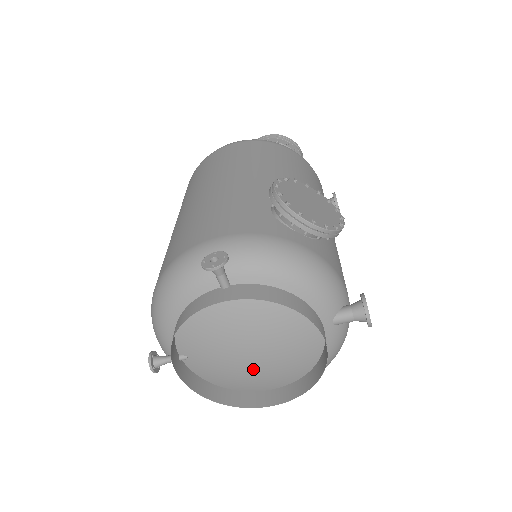
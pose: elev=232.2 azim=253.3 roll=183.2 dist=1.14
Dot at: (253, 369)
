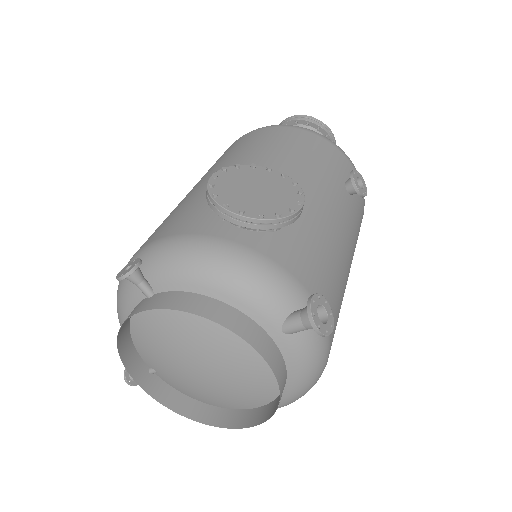
Dot at: (213, 385)
